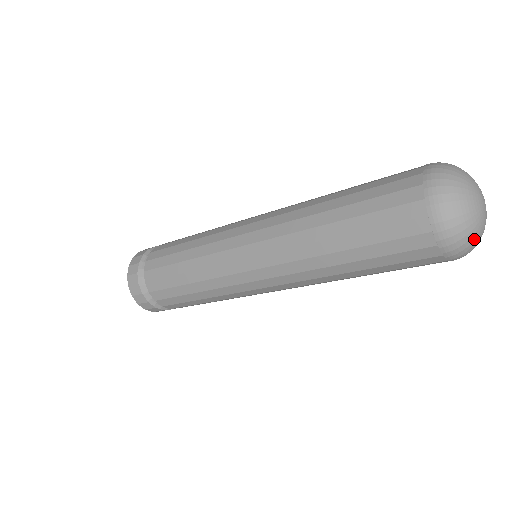
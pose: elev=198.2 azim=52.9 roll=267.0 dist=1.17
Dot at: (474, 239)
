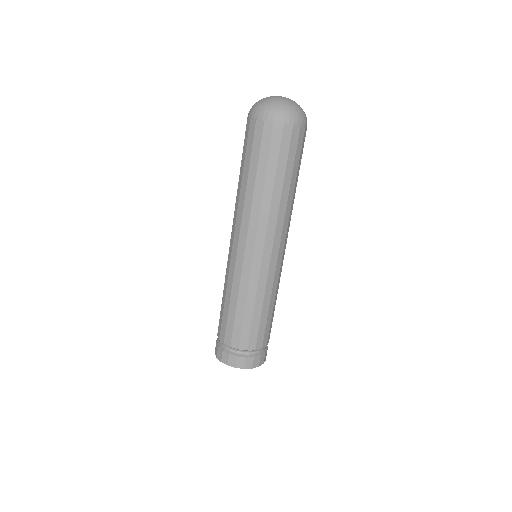
Dot at: (280, 104)
